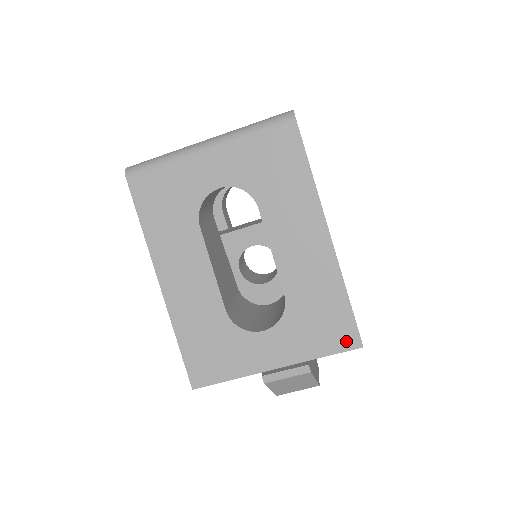
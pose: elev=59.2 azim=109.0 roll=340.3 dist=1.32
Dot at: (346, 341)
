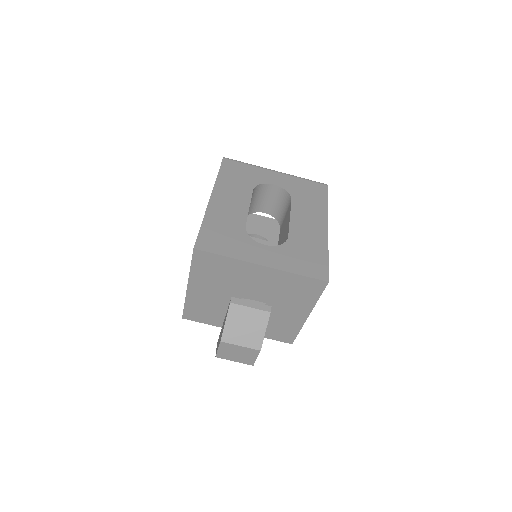
Dot at: (318, 274)
